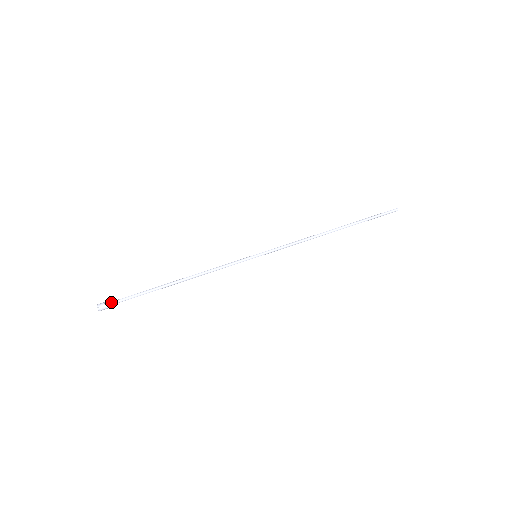
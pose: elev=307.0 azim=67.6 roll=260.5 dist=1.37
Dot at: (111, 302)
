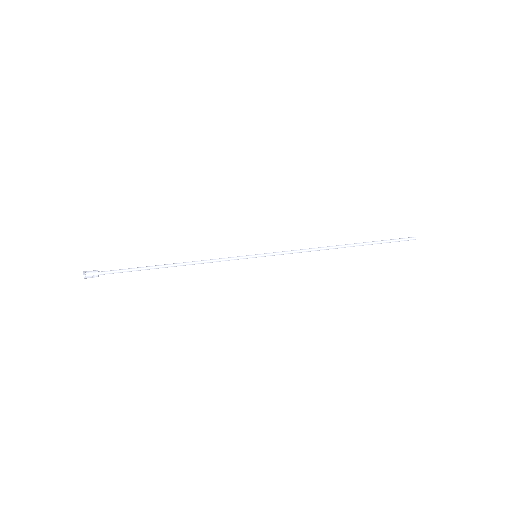
Dot at: (99, 272)
